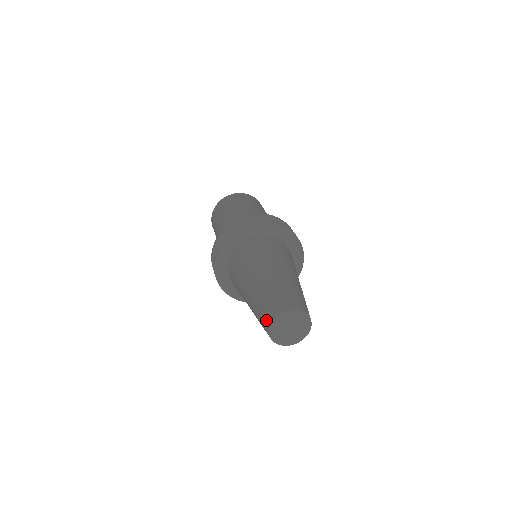
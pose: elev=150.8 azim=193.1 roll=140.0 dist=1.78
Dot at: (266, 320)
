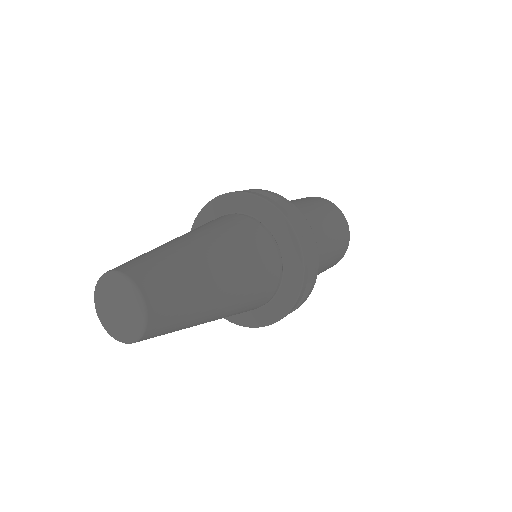
Dot at: occluded
